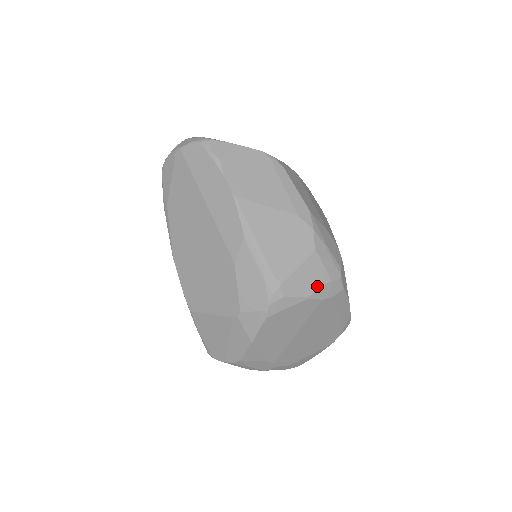
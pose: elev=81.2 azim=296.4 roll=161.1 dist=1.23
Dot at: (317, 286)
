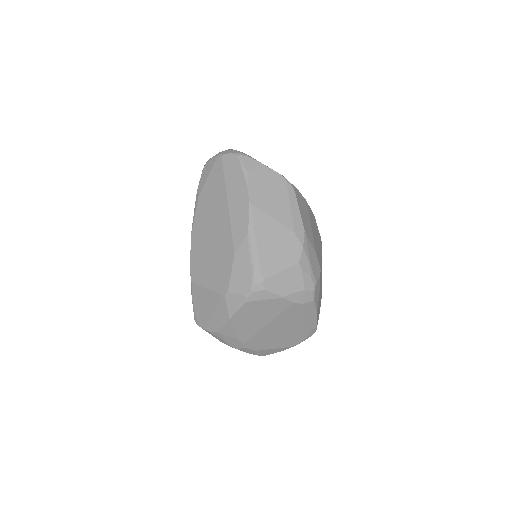
Dot at: (292, 290)
